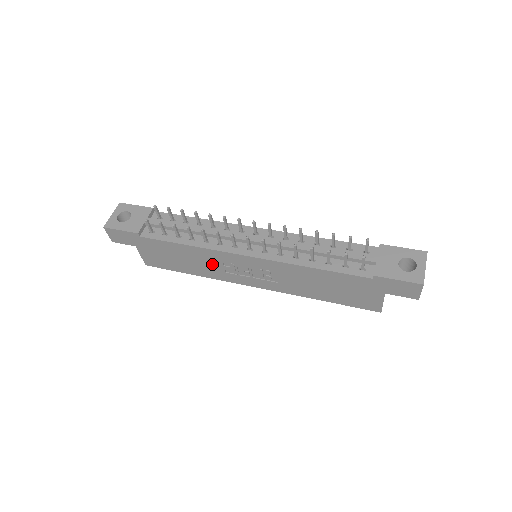
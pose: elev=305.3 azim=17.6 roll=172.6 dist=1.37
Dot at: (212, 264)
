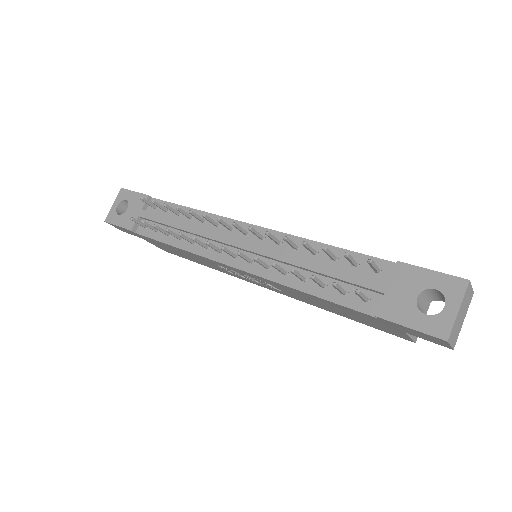
Dot at: (211, 264)
